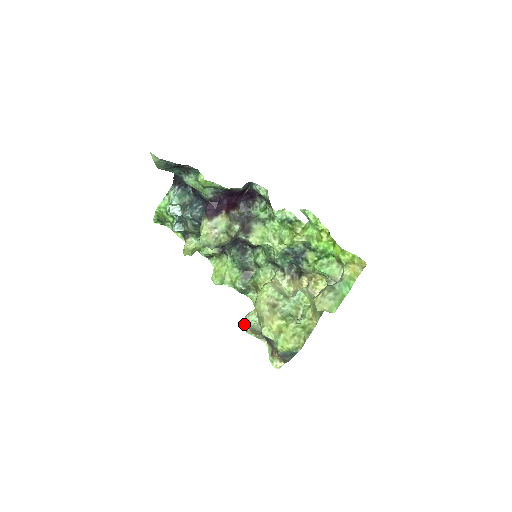
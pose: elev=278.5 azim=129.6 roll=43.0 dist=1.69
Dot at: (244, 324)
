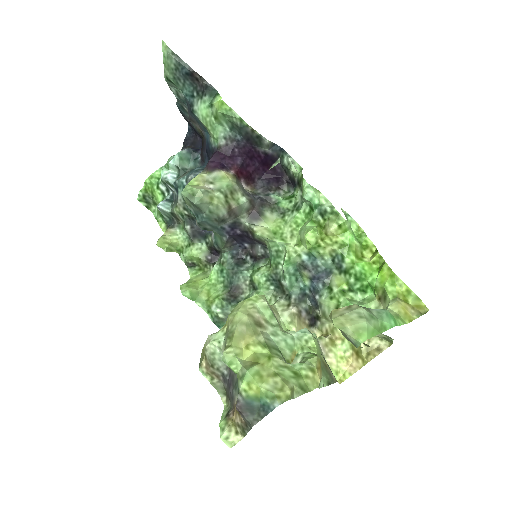
Dot at: occluded
